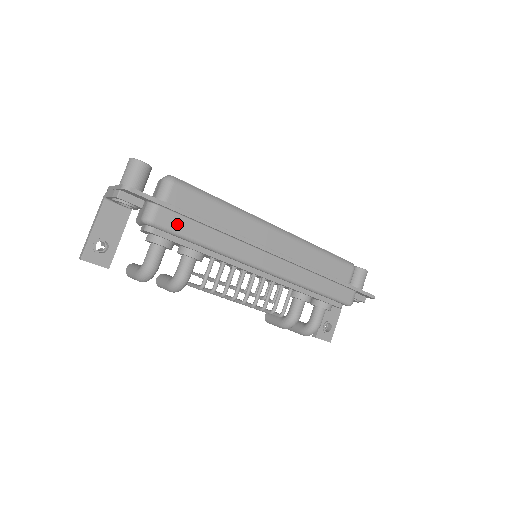
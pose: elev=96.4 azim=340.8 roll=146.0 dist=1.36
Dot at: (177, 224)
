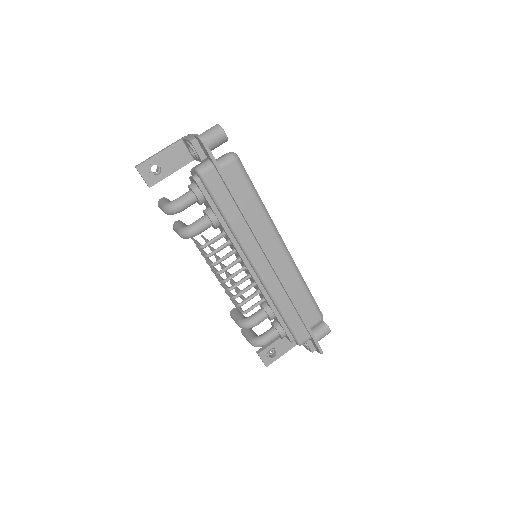
Dot at: (217, 188)
